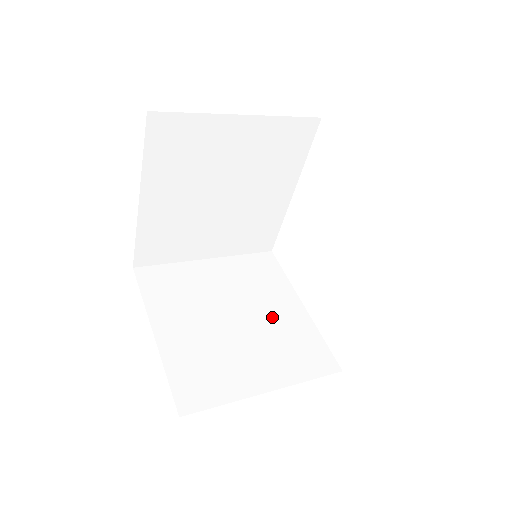
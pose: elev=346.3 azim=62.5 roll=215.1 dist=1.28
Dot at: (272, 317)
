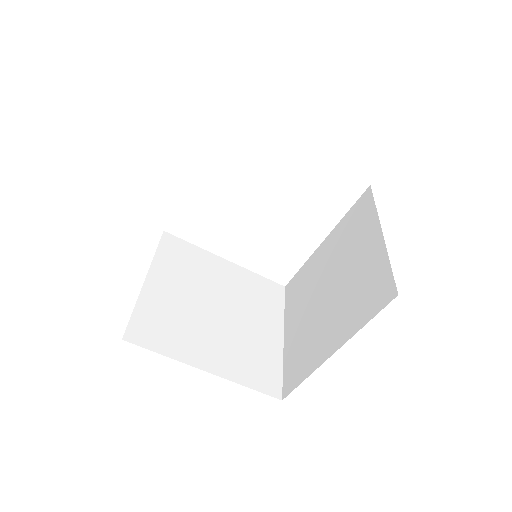
Dot at: (228, 286)
